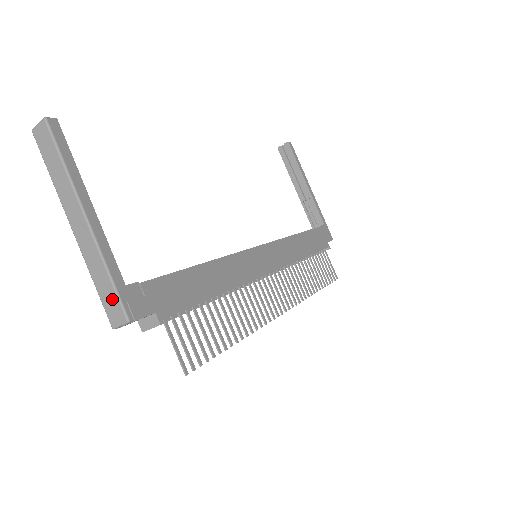
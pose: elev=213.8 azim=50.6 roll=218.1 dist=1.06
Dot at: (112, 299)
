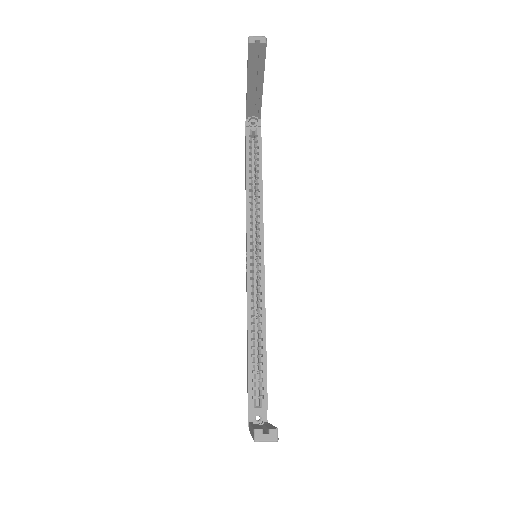
Dot at: occluded
